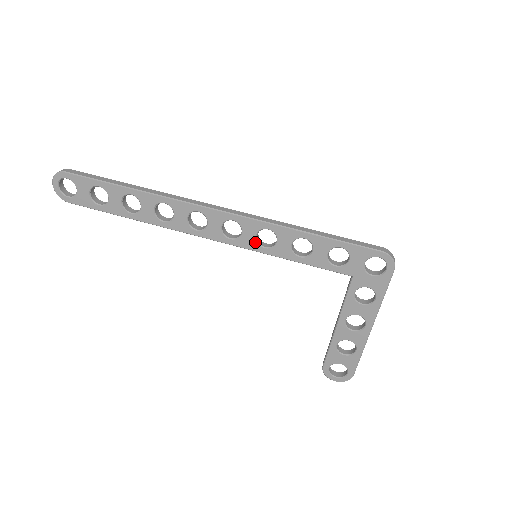
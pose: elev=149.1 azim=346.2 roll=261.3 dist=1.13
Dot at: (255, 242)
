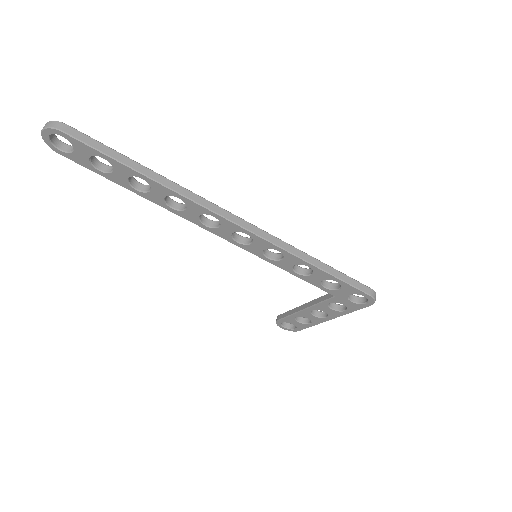
Dot at: (261, 252)
